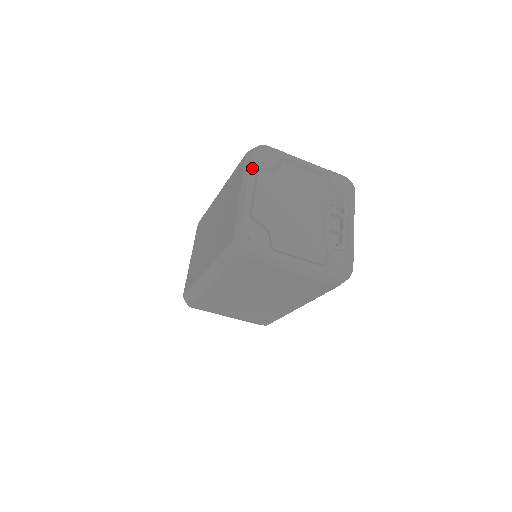
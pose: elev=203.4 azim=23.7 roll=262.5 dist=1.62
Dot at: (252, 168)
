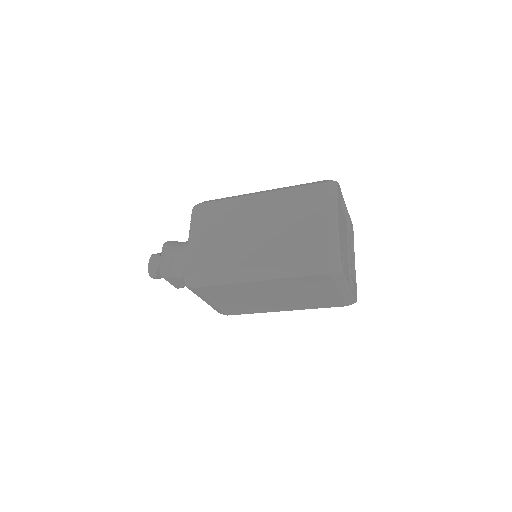
Dot at: (337, 200)
